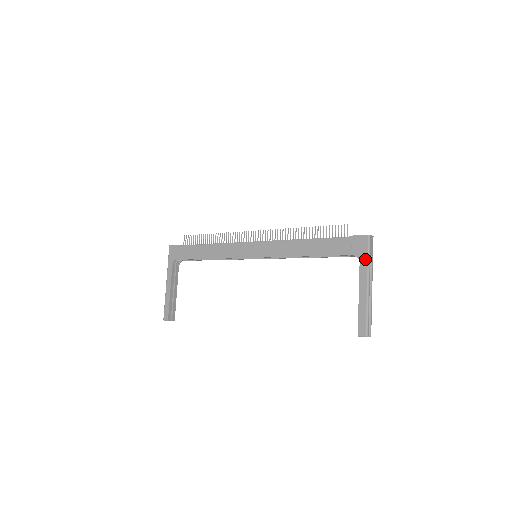
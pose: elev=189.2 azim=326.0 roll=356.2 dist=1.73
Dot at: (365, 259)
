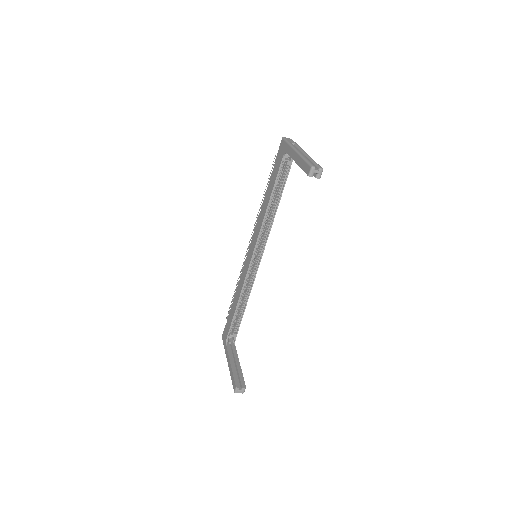
Dot at: (287, 147)
